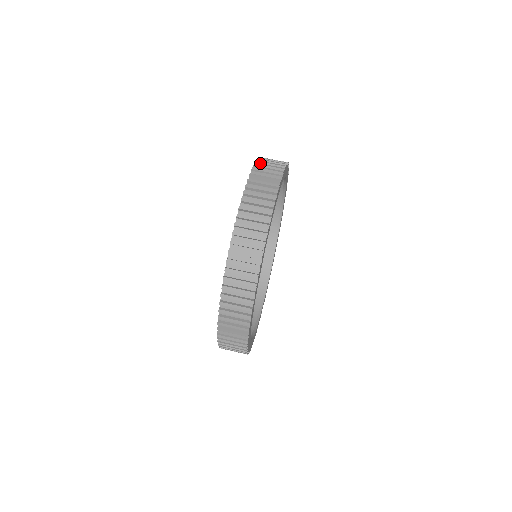
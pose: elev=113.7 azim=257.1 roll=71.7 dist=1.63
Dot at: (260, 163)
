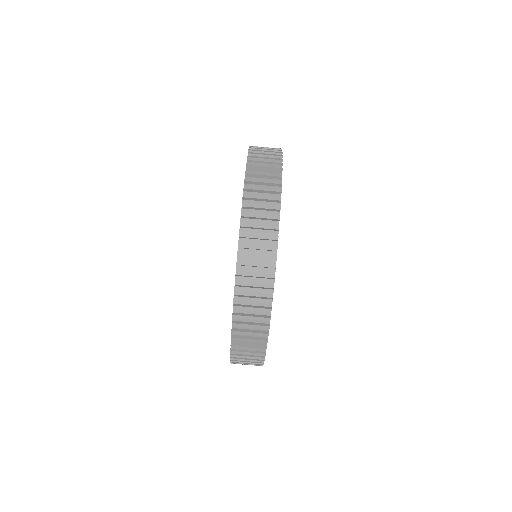
Dot at: (245, 244)
